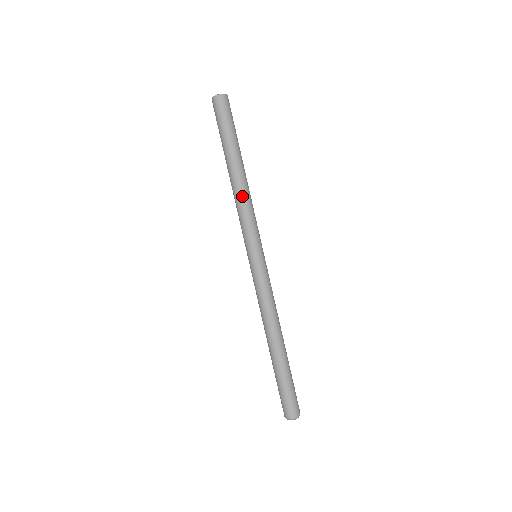
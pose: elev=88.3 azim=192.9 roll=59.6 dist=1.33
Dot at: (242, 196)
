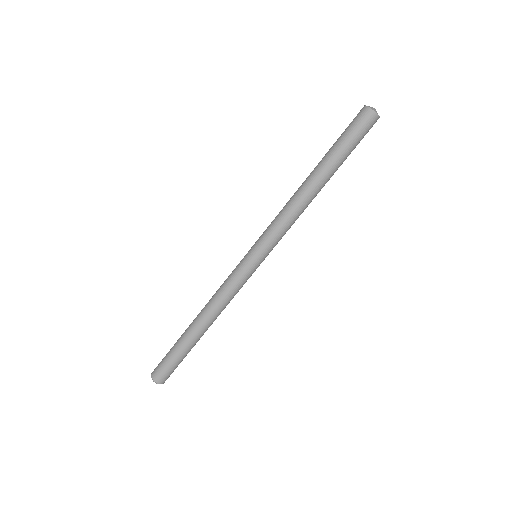
Dot at: (295, 205)
